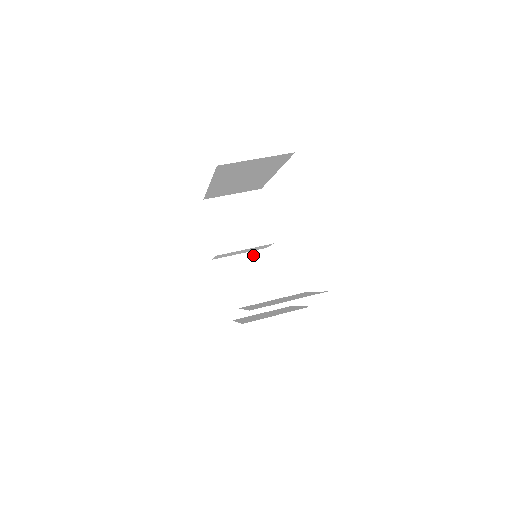
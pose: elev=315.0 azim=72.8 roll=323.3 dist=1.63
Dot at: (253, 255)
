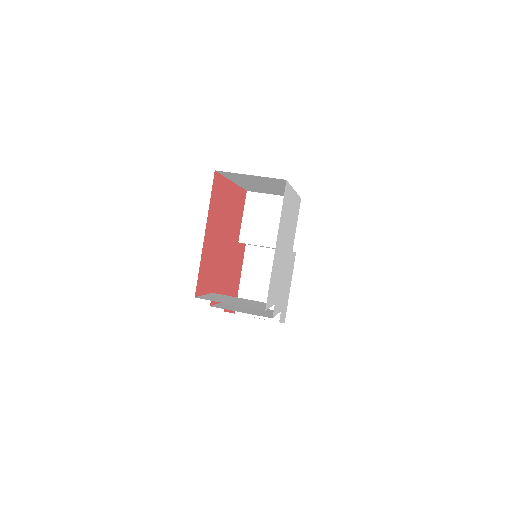
Dot at: occluded
